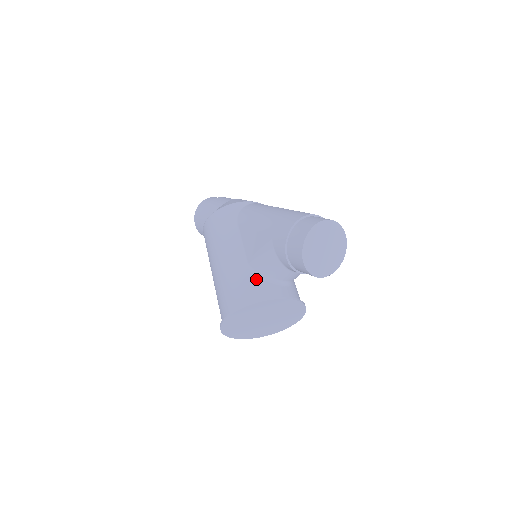
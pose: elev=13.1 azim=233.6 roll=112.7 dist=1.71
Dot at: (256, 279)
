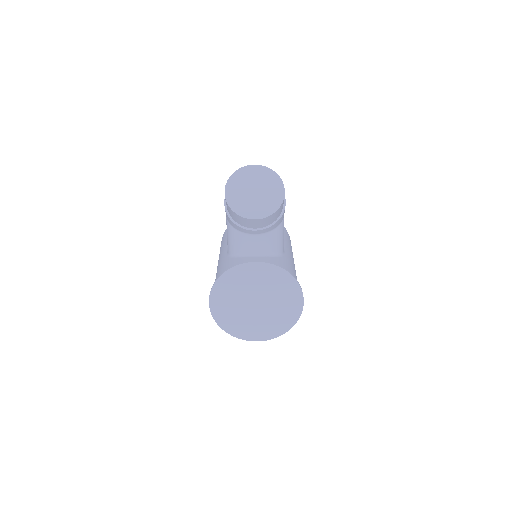
Dot at: (230, 260)
